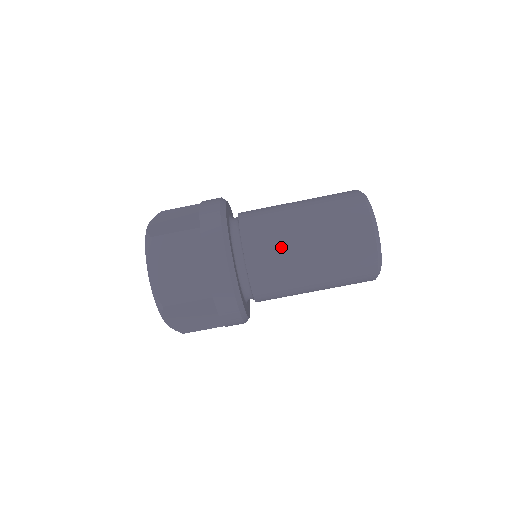
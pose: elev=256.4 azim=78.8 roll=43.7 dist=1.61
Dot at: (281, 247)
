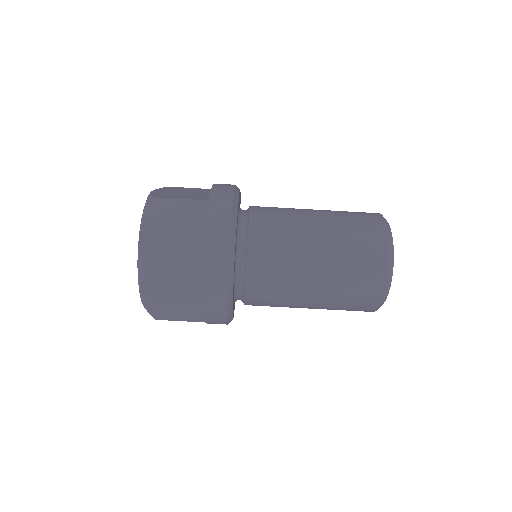
Dot at: (289, 243)
